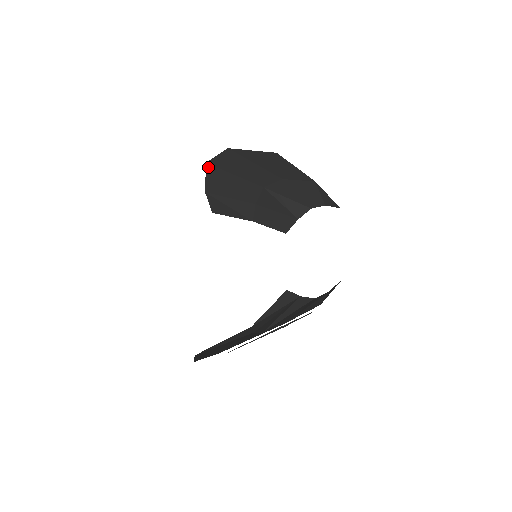
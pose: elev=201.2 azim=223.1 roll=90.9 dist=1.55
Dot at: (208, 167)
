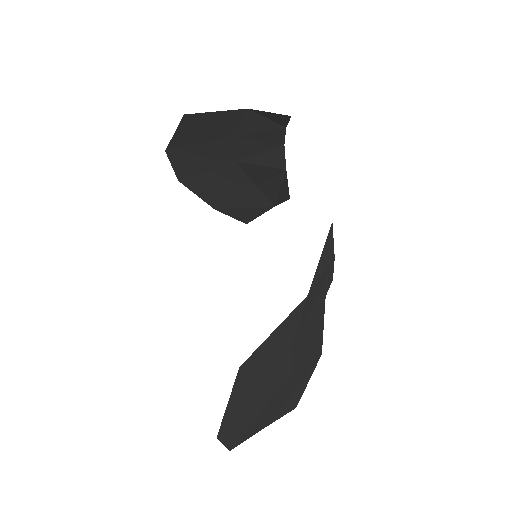
Dot at: (185, 183)
